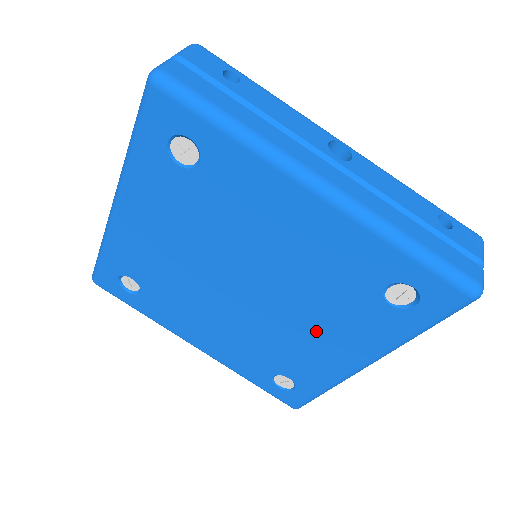
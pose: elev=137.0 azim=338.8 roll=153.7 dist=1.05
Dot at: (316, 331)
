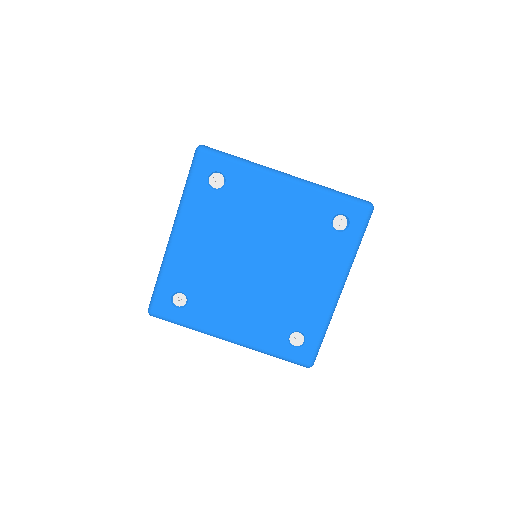
Dot at: (306, 274)
